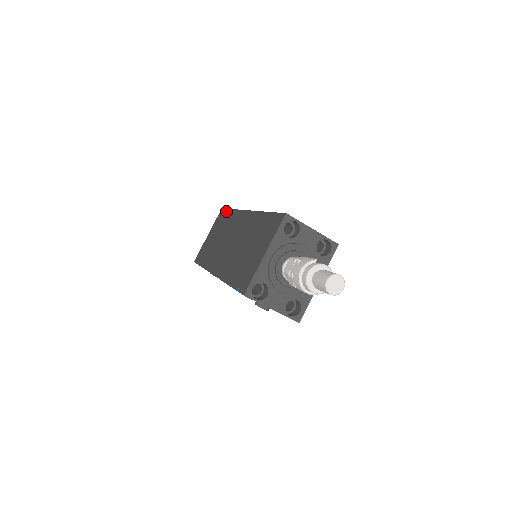
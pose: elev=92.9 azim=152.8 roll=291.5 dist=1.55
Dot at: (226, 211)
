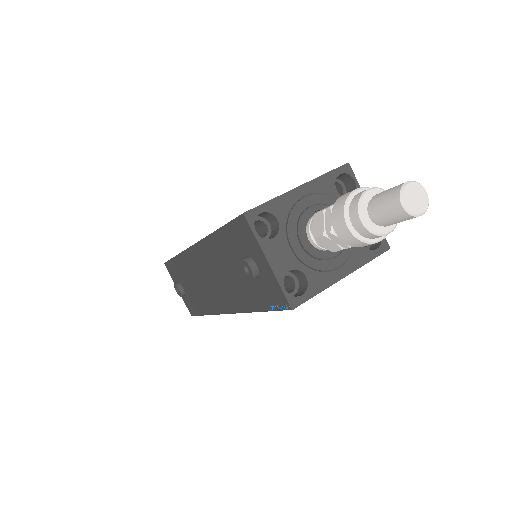
Dot at: occluded
